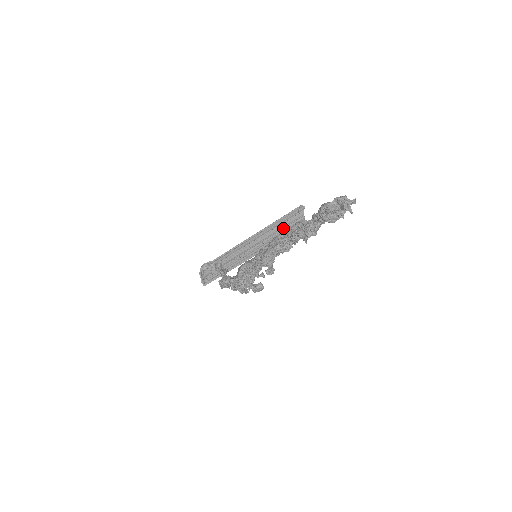
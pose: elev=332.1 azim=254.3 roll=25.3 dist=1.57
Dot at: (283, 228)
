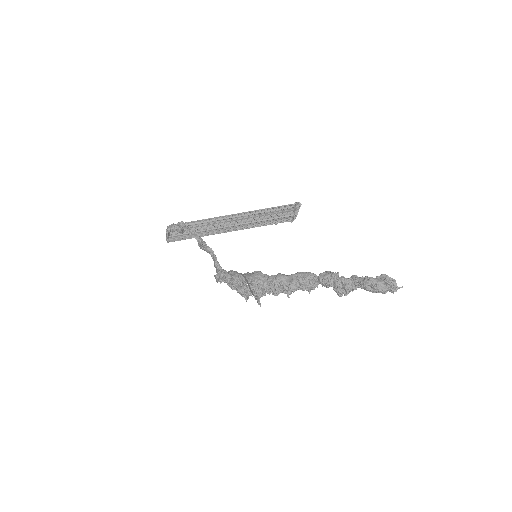
Dot at: (273, 216)
